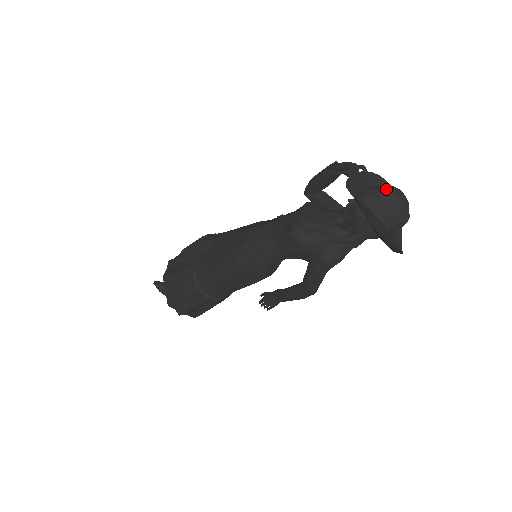
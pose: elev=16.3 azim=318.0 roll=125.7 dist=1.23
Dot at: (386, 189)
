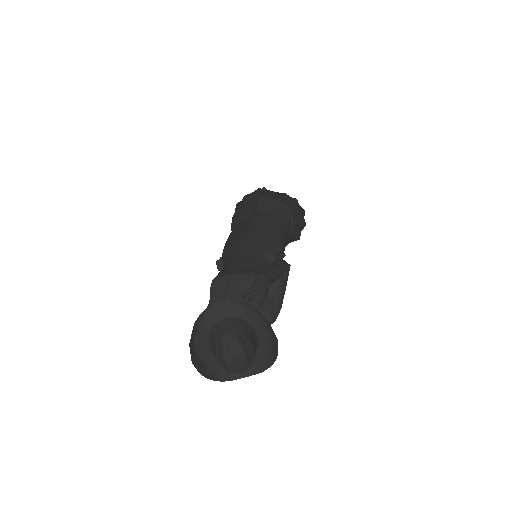
Dot at: (226, 339)
